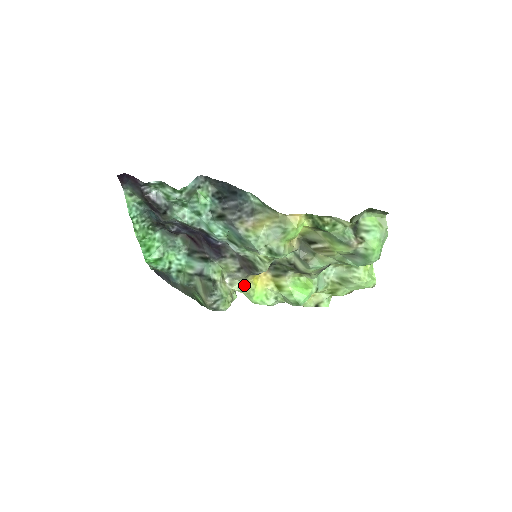
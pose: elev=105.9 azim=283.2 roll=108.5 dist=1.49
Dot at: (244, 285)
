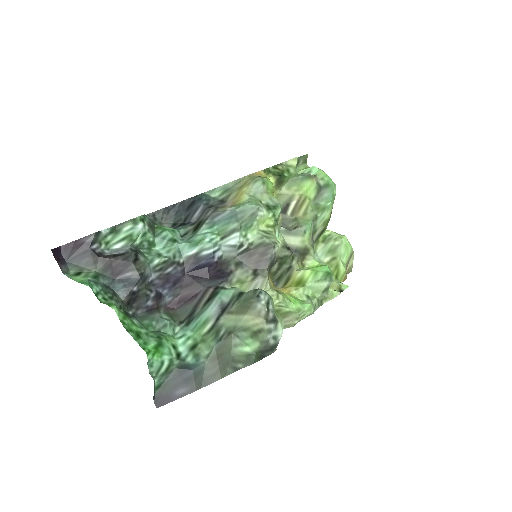
Dot at: (273, 290)
